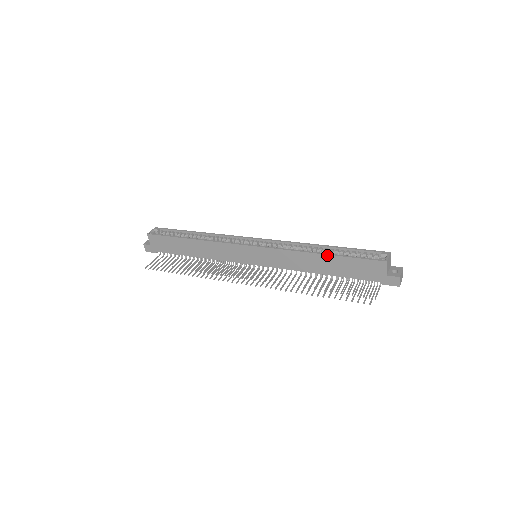
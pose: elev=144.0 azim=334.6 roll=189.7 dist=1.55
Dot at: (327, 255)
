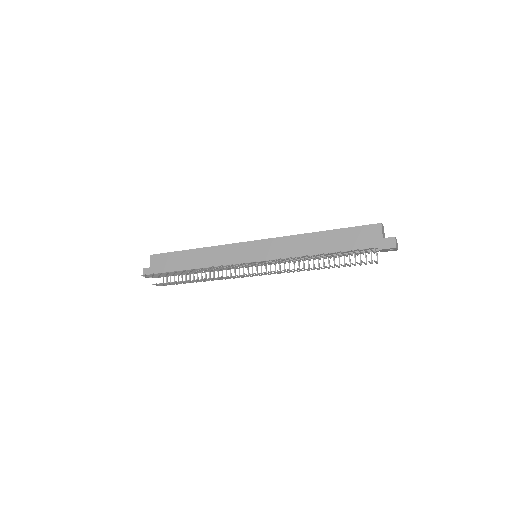
Dot at: (326, 231)
